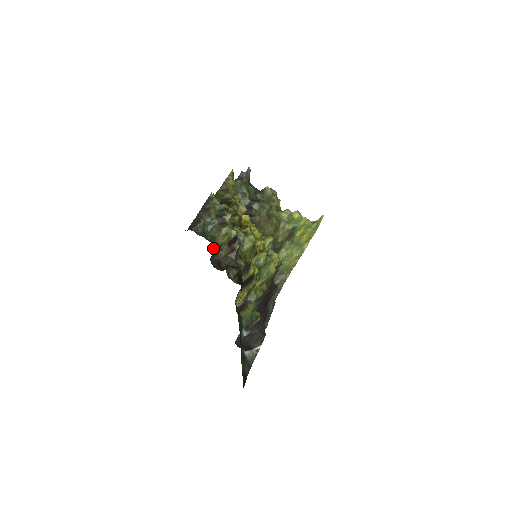
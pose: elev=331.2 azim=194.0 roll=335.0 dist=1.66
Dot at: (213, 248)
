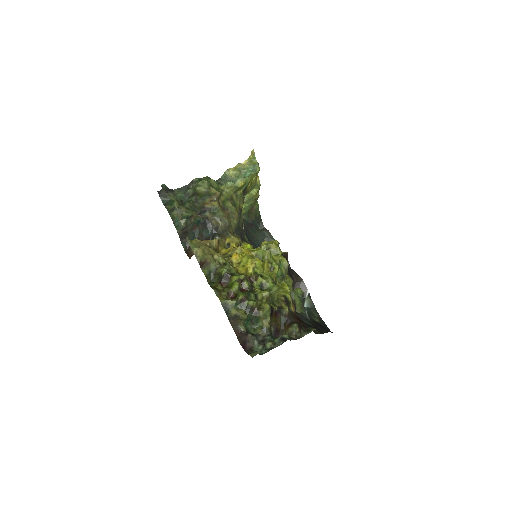
Dot at: (270, 335)
